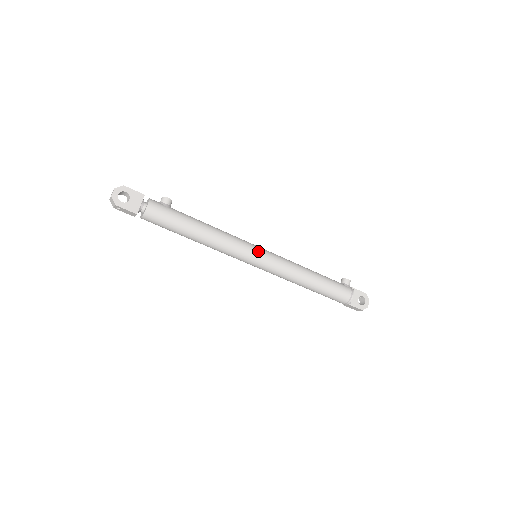
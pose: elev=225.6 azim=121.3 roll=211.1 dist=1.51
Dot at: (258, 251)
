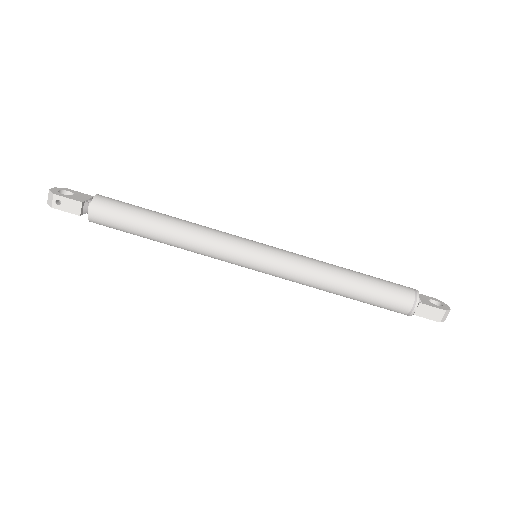
Dot at: (255, 241)
